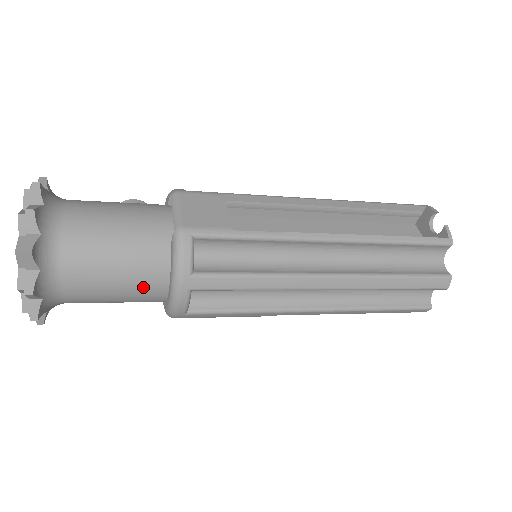
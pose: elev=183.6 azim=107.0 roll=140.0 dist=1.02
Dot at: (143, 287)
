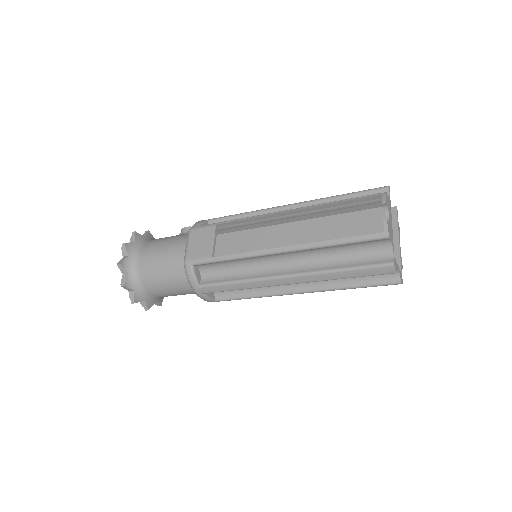
Dot at: (186, 290)
